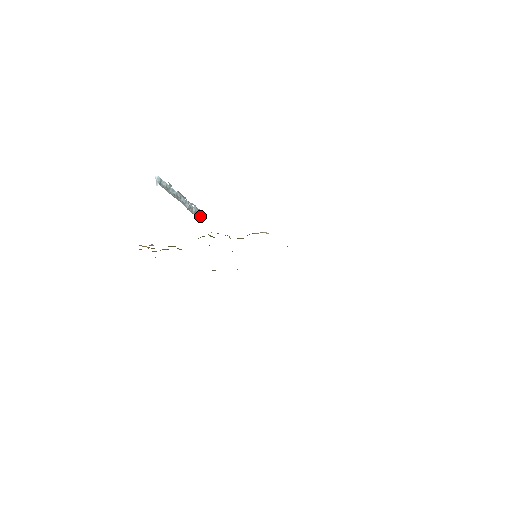
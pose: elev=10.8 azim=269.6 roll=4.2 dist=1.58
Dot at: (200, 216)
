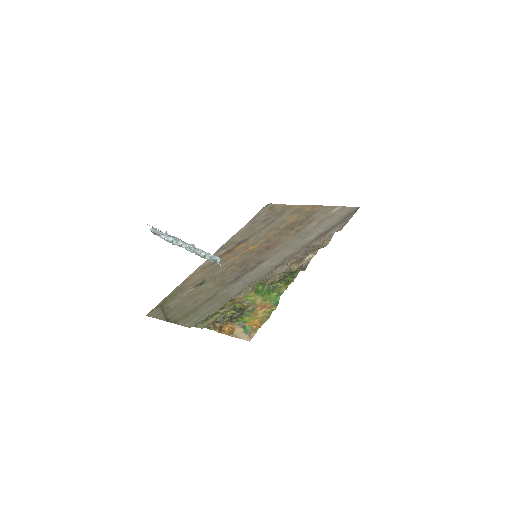
Dot at: occluded
